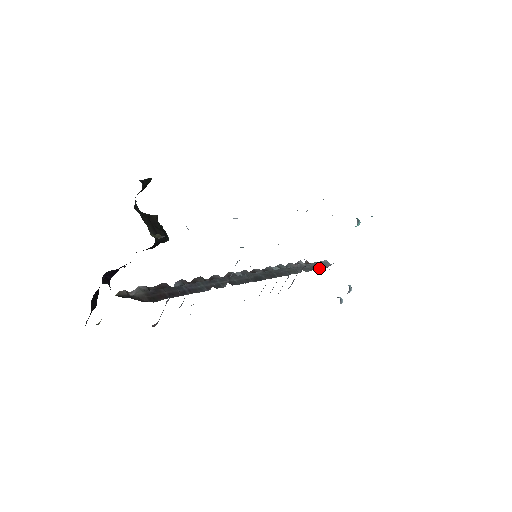
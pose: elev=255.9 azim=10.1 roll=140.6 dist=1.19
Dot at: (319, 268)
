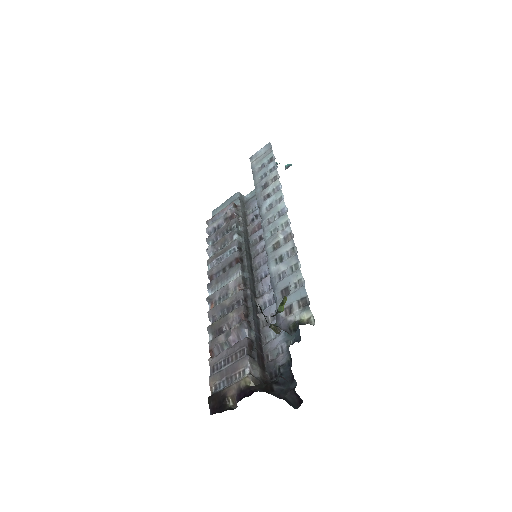
Dot at: (247, 211)
